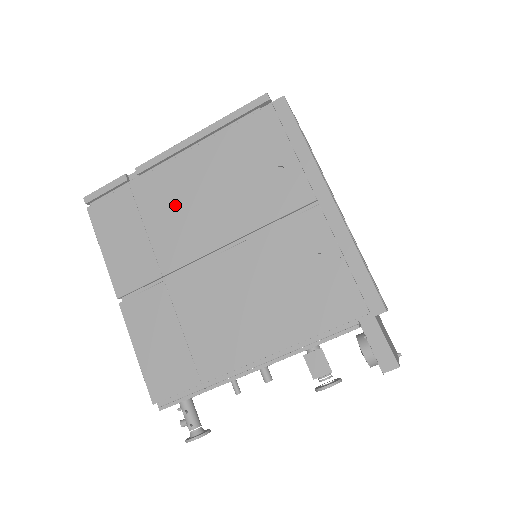
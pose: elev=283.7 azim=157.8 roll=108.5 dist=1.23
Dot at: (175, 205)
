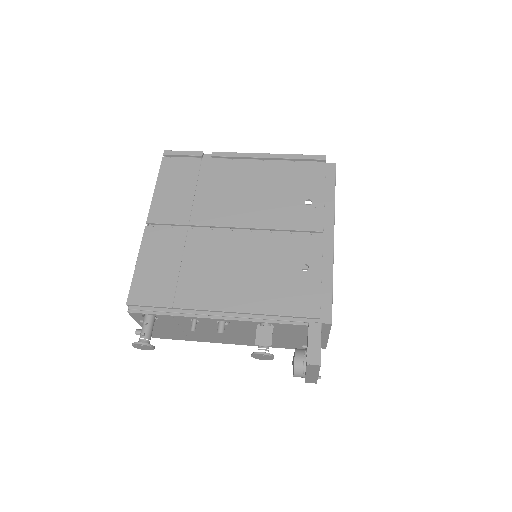
Dot at: (226, 187)
